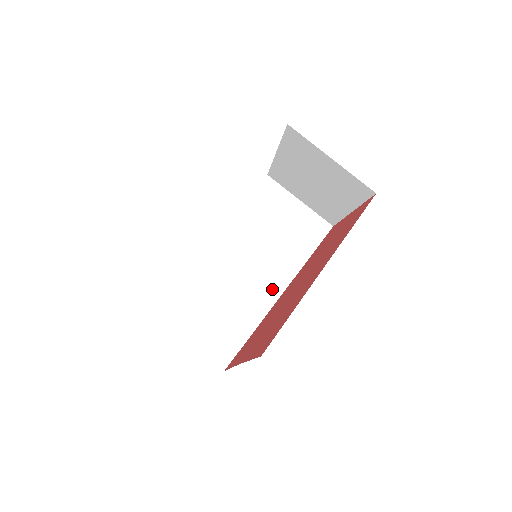
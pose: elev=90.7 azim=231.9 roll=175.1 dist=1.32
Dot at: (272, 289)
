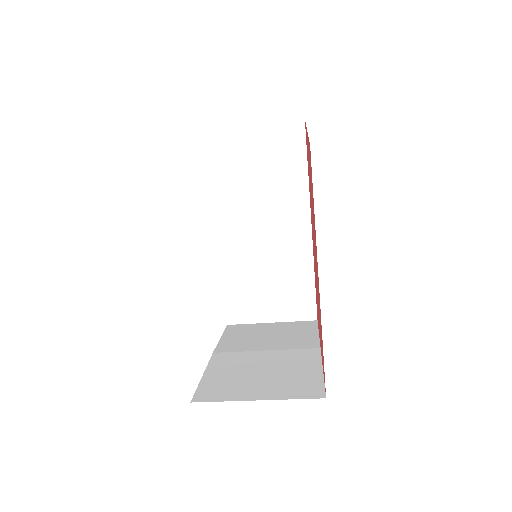
Dot at: (299, 230)
